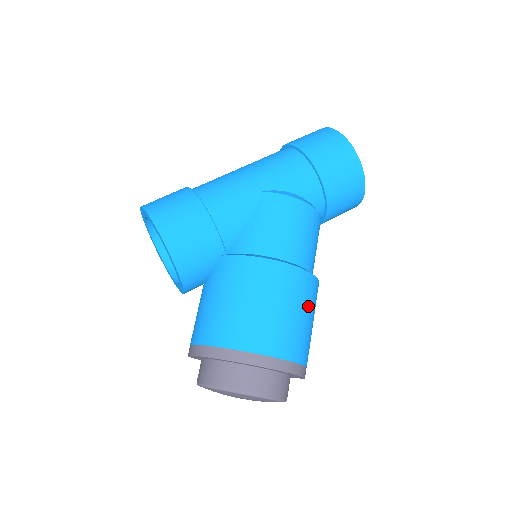
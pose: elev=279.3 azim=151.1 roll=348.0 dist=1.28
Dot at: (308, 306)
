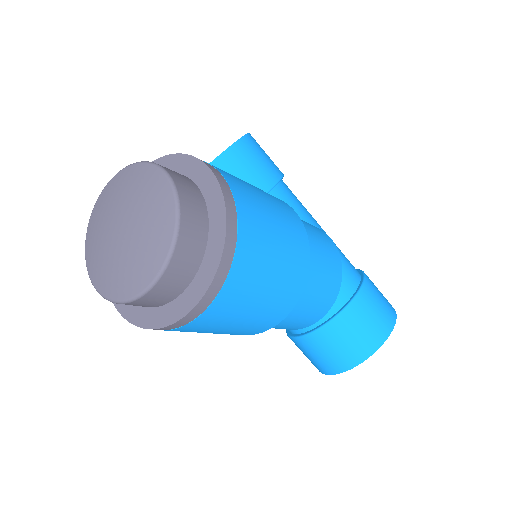
Dot at: (283, 275)
